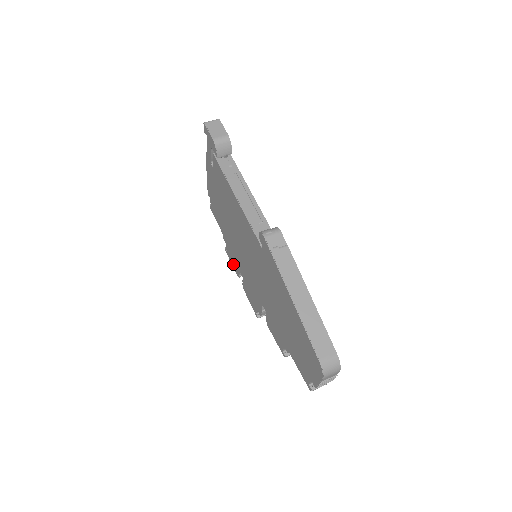
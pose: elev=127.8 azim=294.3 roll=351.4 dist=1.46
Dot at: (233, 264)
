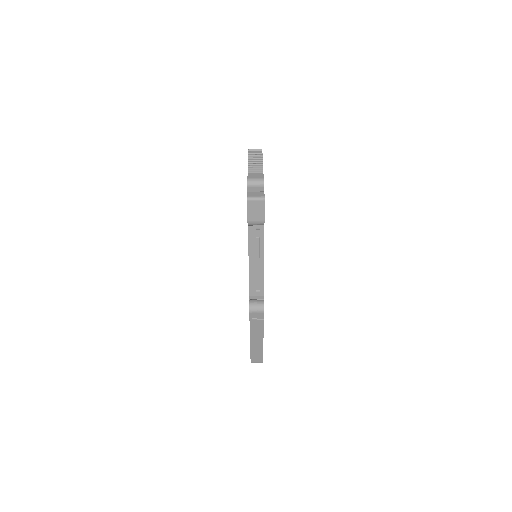
Dot at: occluded
